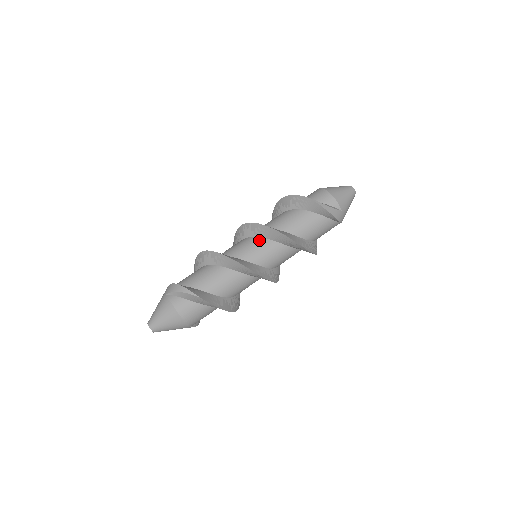
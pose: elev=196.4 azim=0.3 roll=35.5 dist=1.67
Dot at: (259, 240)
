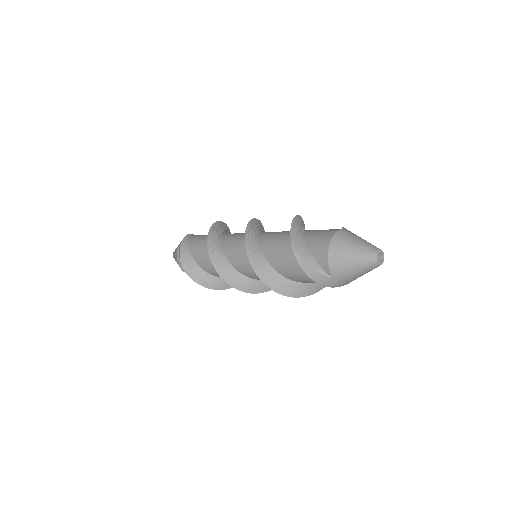
Dot at: occluded
